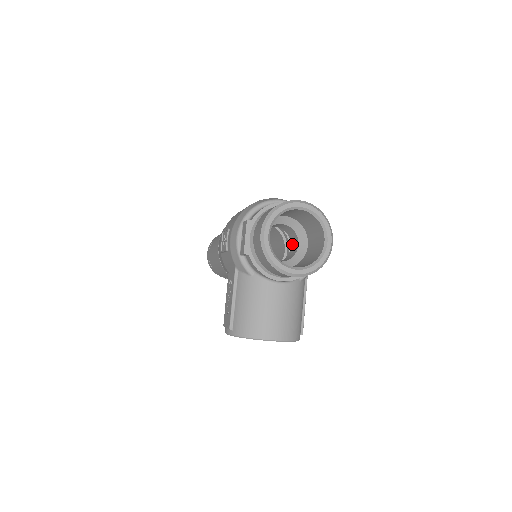
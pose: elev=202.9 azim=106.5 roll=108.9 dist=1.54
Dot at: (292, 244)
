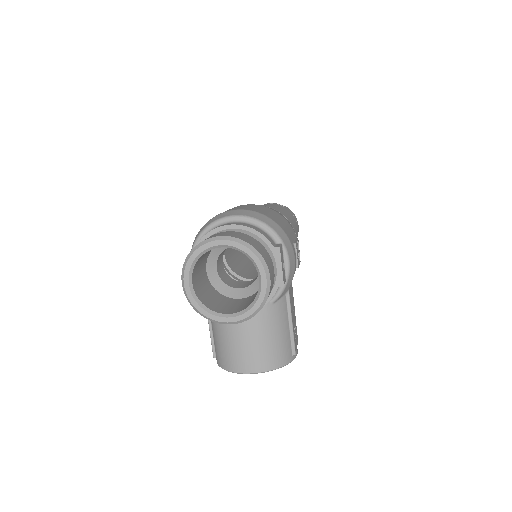
Dot at: occluded
